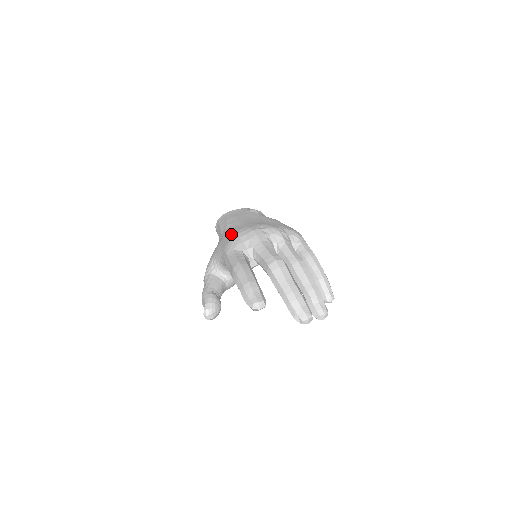
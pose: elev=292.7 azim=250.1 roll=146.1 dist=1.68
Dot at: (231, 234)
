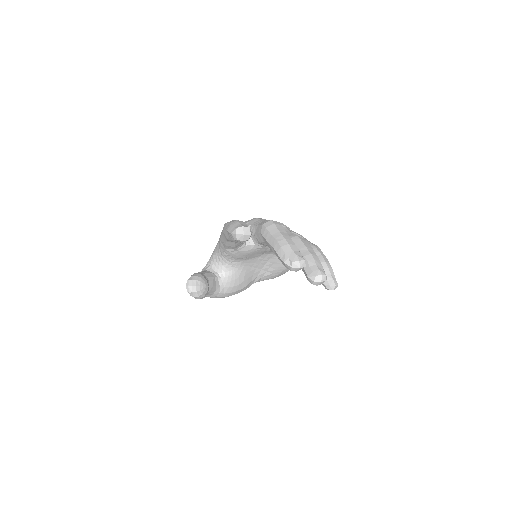
Dot at: occluded
